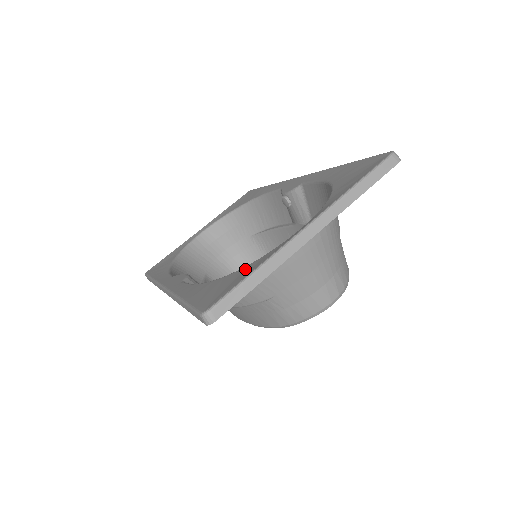
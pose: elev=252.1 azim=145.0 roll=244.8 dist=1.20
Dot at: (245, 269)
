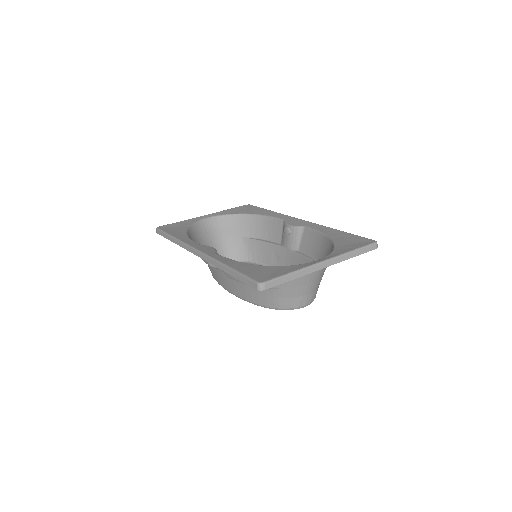
Dot at: (281, 268)
